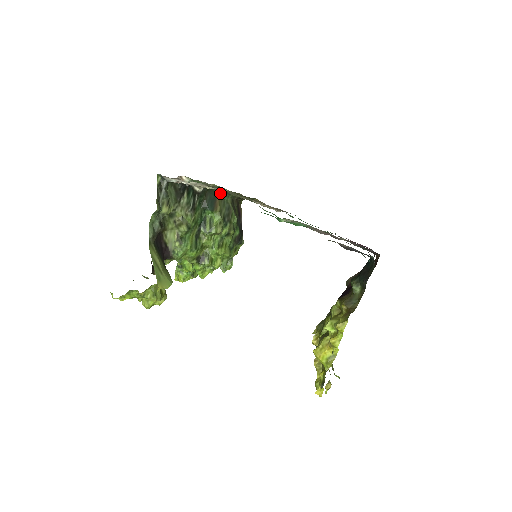
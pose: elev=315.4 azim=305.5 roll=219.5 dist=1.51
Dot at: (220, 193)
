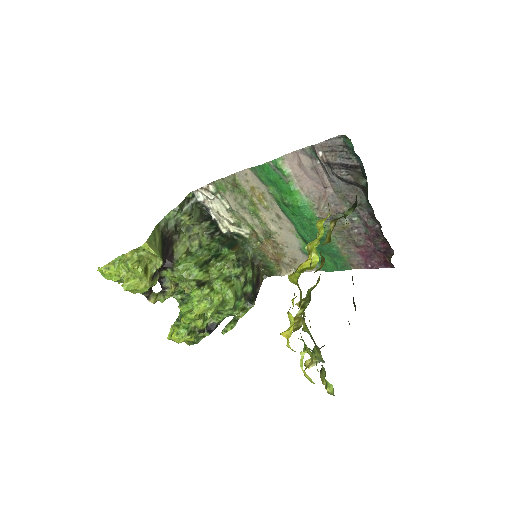
Dot at: (242, 244)
